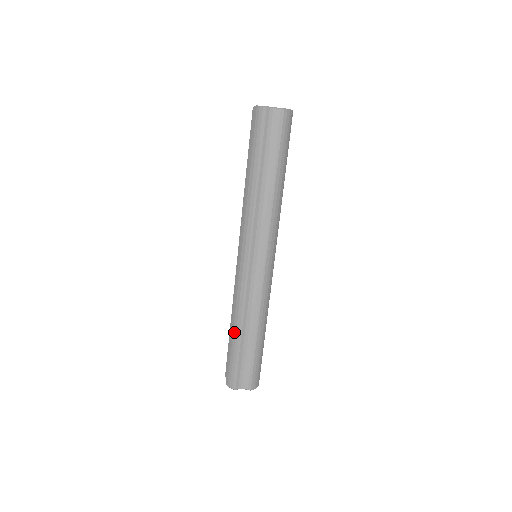
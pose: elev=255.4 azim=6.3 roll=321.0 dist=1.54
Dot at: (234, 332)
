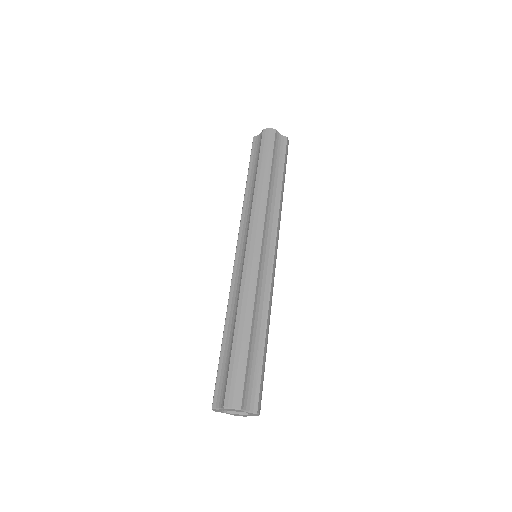
Dot at: occluded
